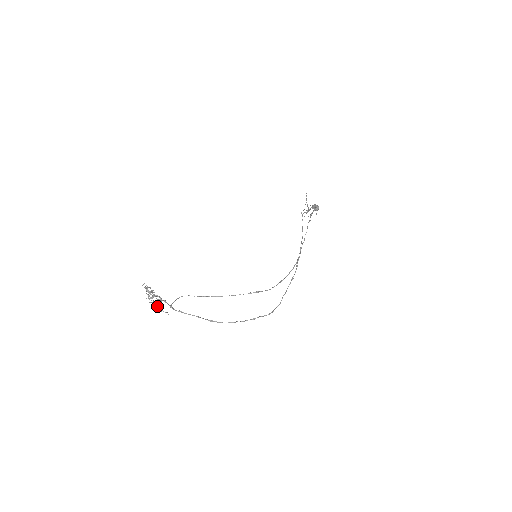
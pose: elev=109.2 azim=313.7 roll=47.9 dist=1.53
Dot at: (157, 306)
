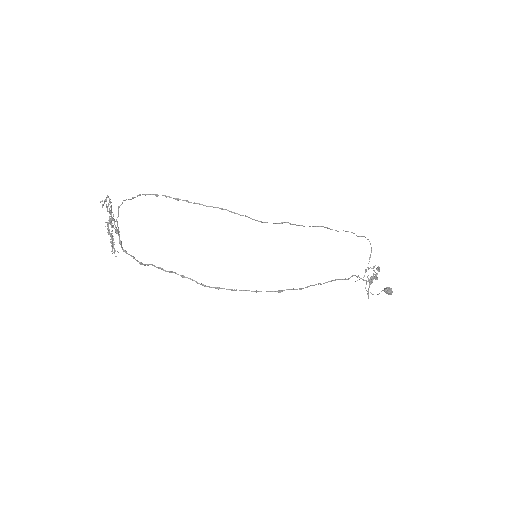
Dot at: occluded
